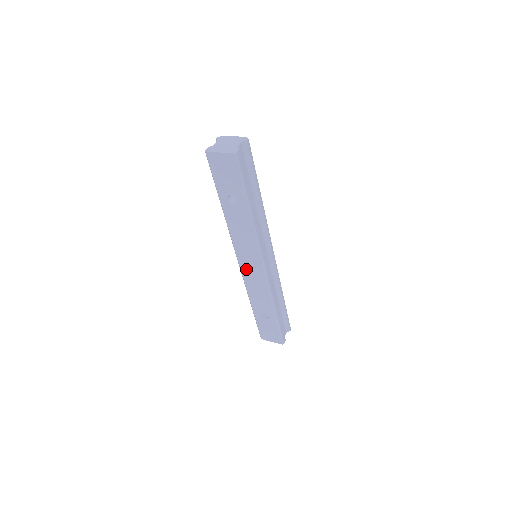
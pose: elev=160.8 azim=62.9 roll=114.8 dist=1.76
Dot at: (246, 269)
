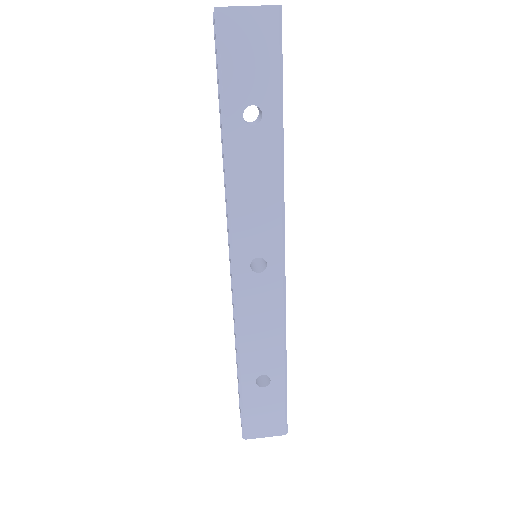
Dot at: (247, 278)
